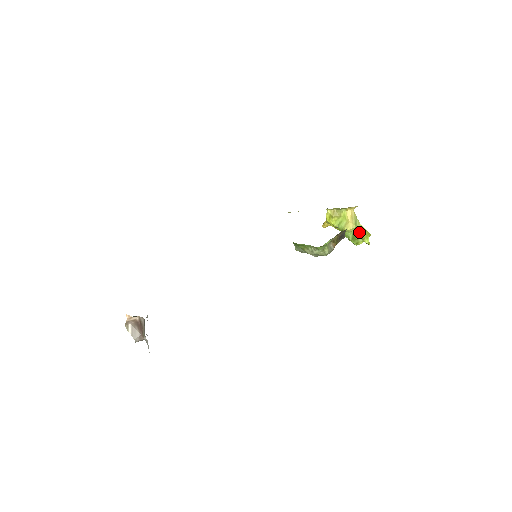
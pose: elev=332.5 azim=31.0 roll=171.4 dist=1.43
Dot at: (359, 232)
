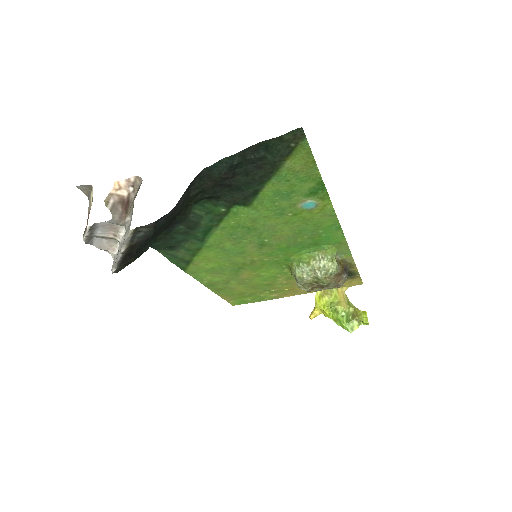
Dot at: (354, 311)
